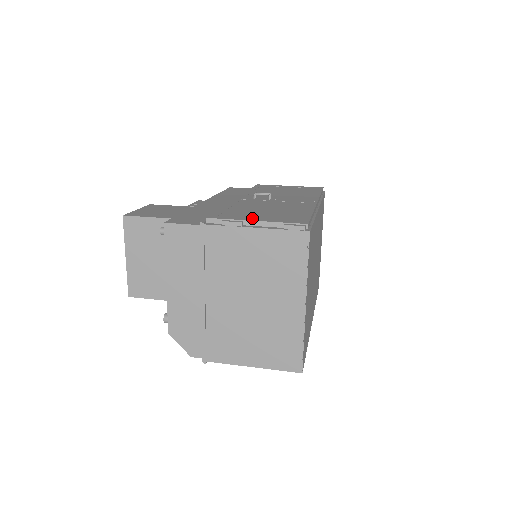
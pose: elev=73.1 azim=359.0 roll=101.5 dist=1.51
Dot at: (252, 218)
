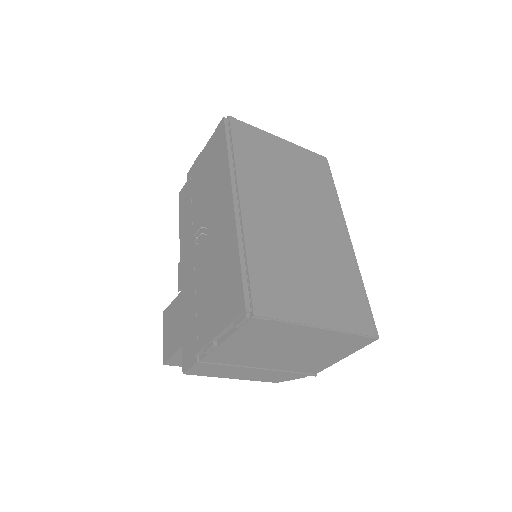
Dot at: (214, 328)
